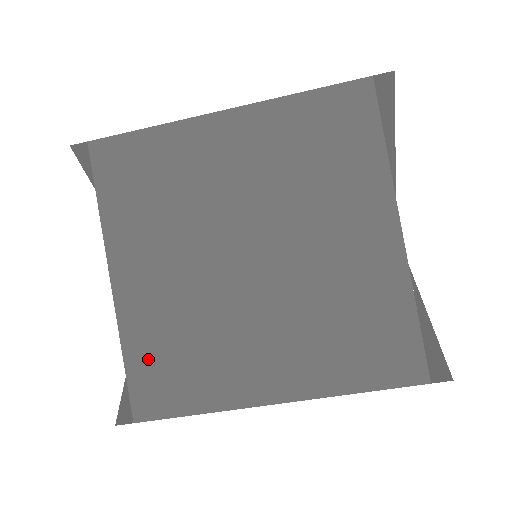
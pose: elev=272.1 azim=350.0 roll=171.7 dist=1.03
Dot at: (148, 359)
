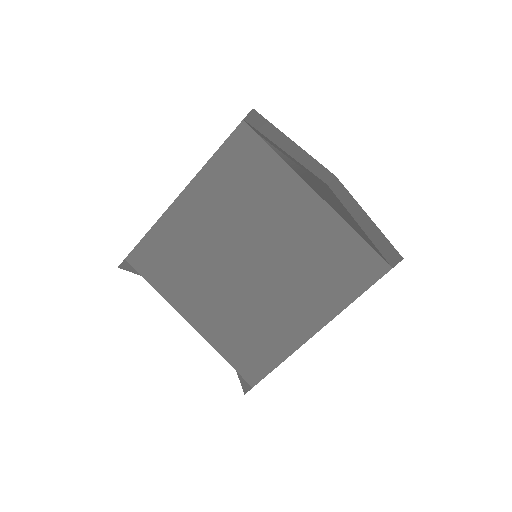
Dot at: (236, 351)
